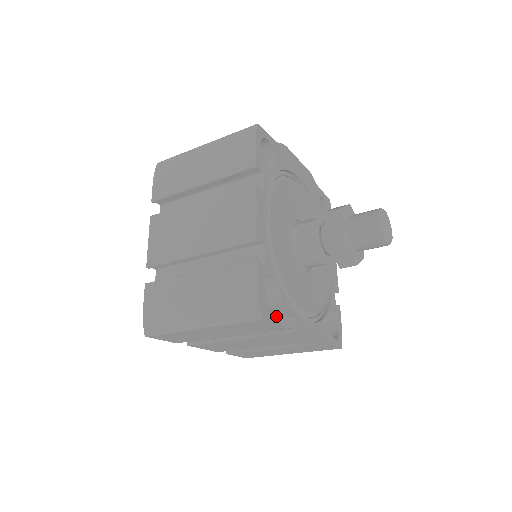
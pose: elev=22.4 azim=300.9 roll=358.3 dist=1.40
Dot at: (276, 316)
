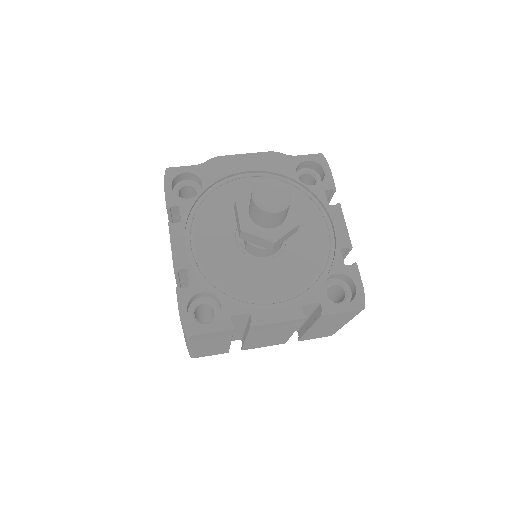
Dot at: (212, 325)
